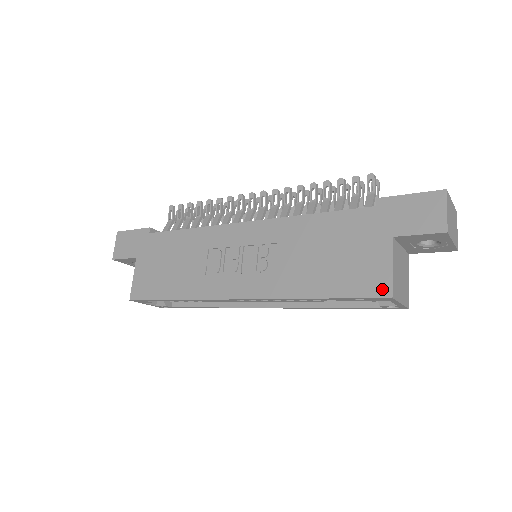
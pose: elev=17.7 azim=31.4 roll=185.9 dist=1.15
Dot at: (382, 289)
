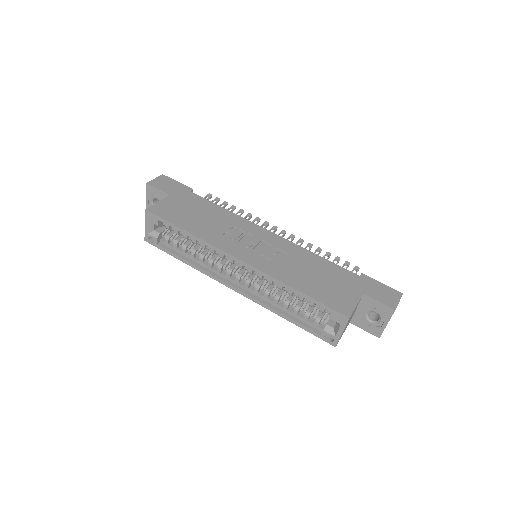
Dot at: (345, 311)
